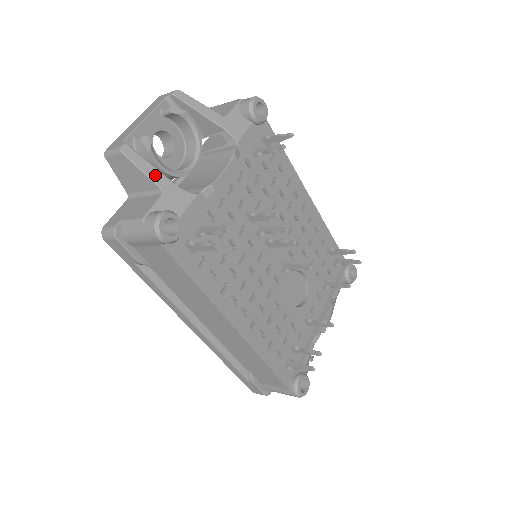
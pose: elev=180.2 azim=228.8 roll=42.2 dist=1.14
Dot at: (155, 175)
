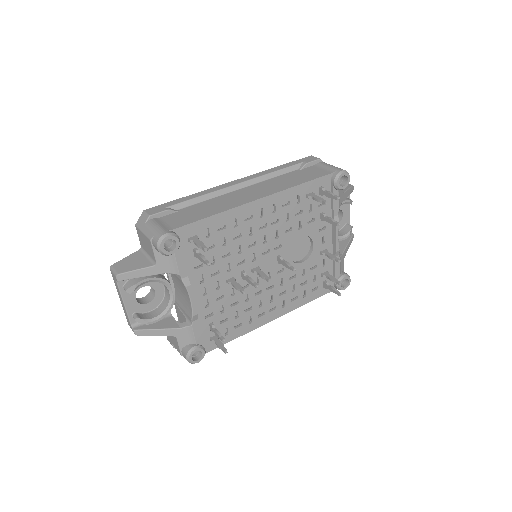
Dot at: (163, 333)
